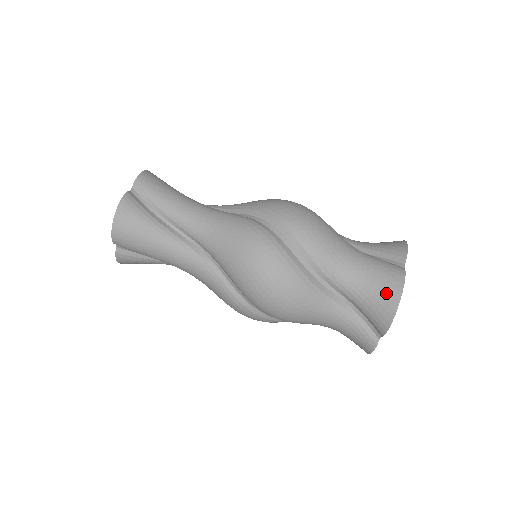
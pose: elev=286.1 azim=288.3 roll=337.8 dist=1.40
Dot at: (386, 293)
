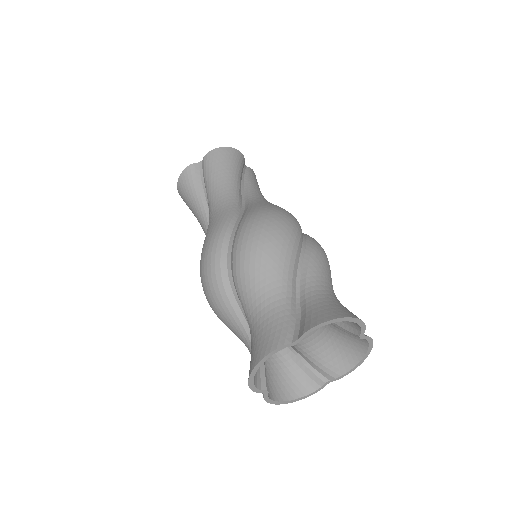
Dot at: (255, 353)
